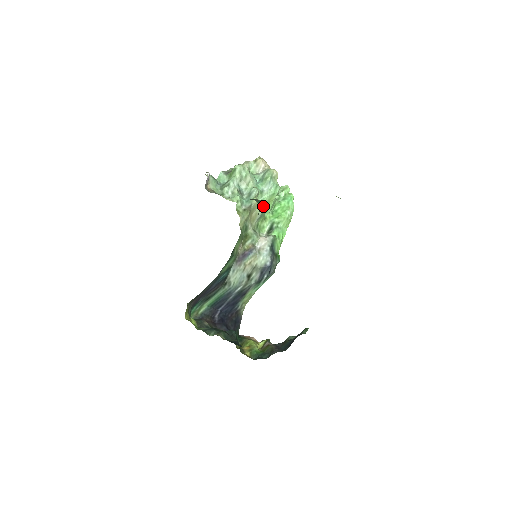
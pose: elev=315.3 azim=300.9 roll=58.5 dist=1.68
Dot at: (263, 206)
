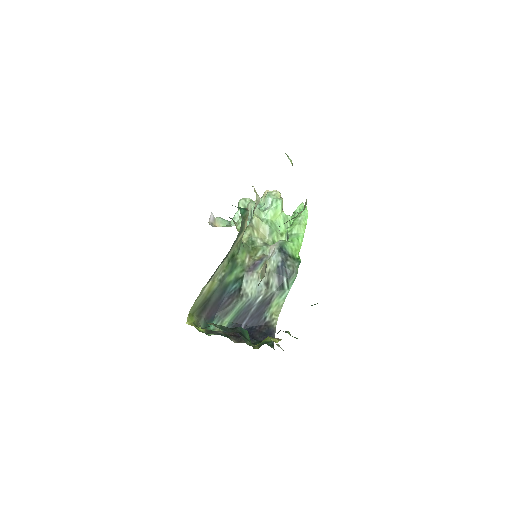
Dot at: (270, 221)
